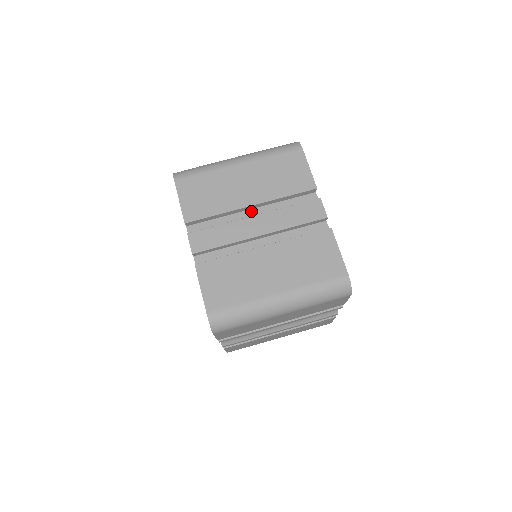
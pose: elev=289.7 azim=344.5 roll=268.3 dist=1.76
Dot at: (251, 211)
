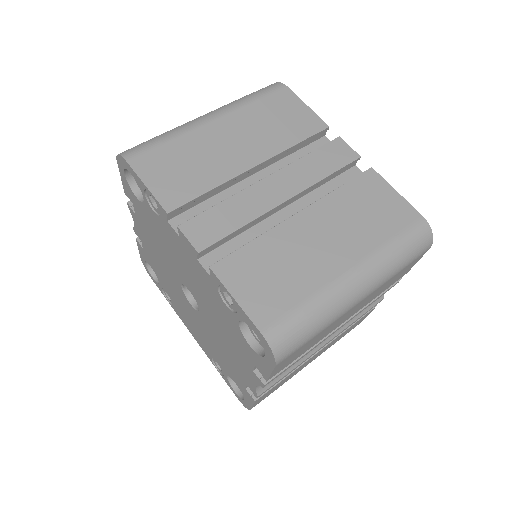
Dot at: (253, 177)
